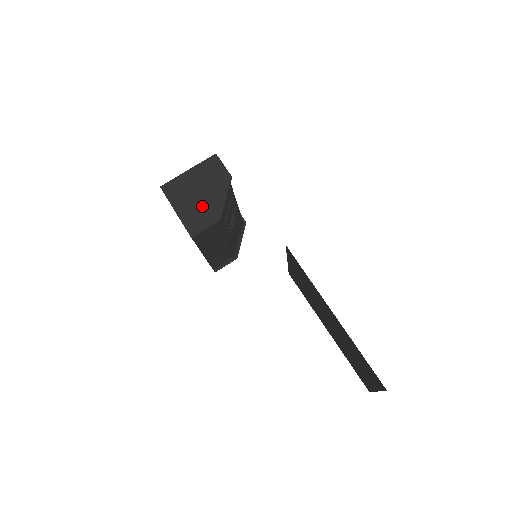
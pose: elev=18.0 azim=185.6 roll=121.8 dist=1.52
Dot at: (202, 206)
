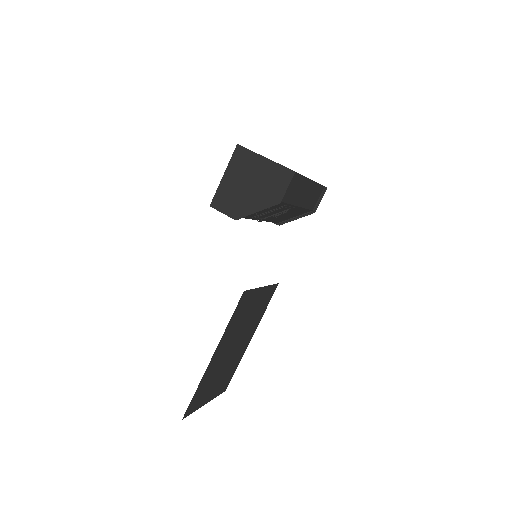
Dot at: (240, 196)
